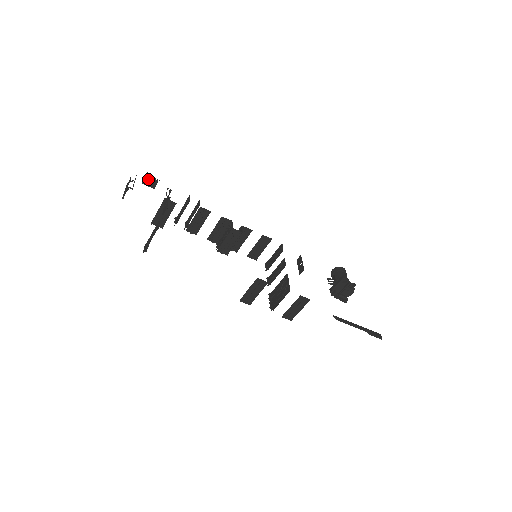
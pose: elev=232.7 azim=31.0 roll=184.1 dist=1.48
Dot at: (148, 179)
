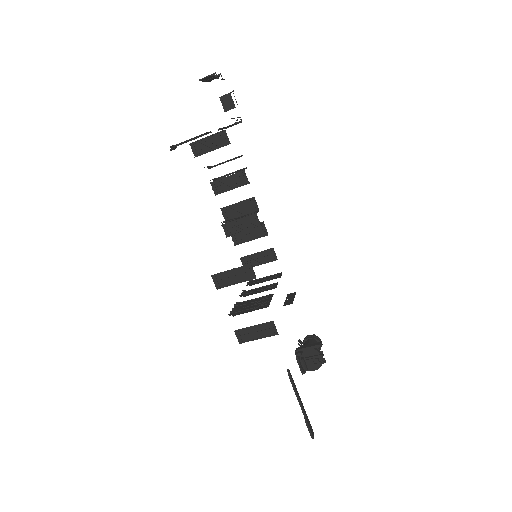
Dot at: (228, 98)
